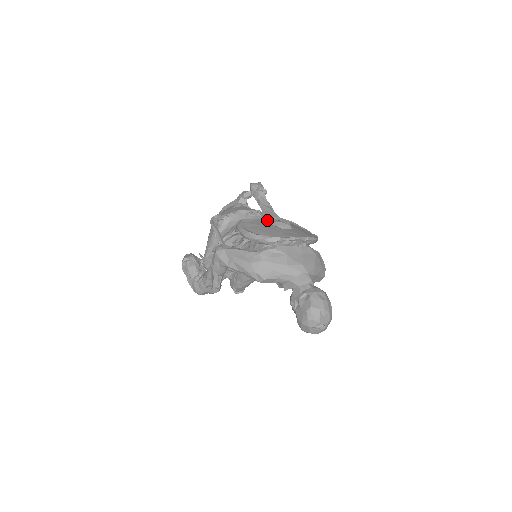
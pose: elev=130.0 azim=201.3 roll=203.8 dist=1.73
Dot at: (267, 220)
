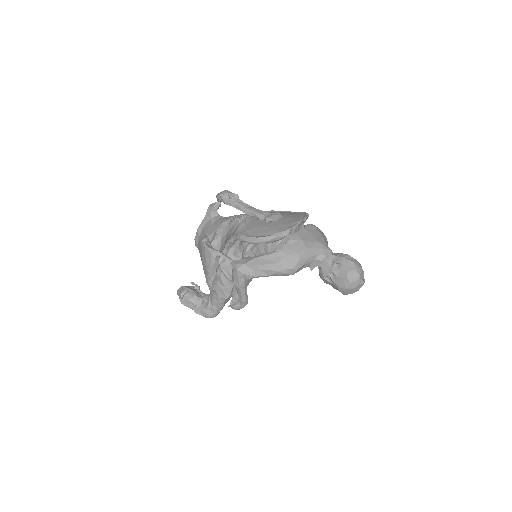
Dot at: (257, 220)
